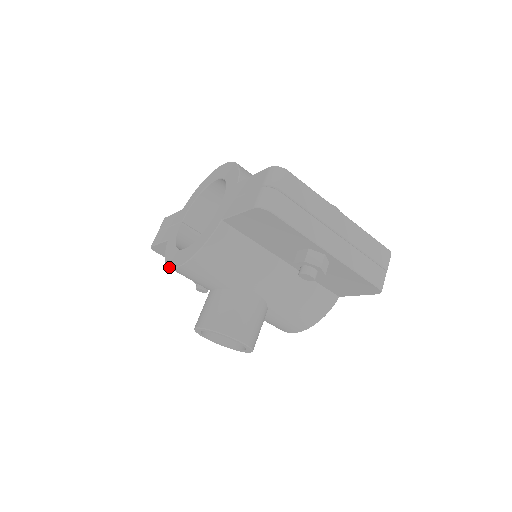
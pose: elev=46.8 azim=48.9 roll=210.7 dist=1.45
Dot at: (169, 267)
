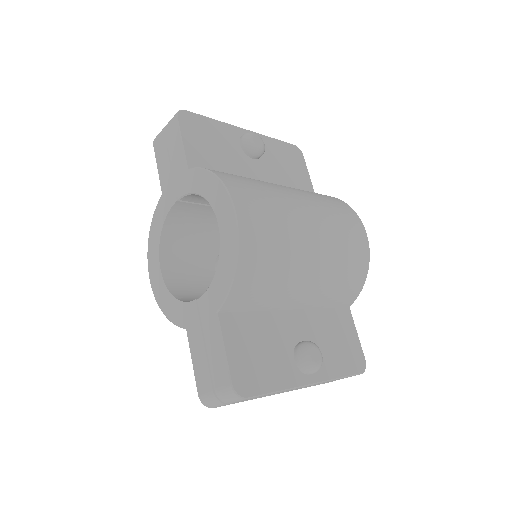
Dot at: (147, 258)
